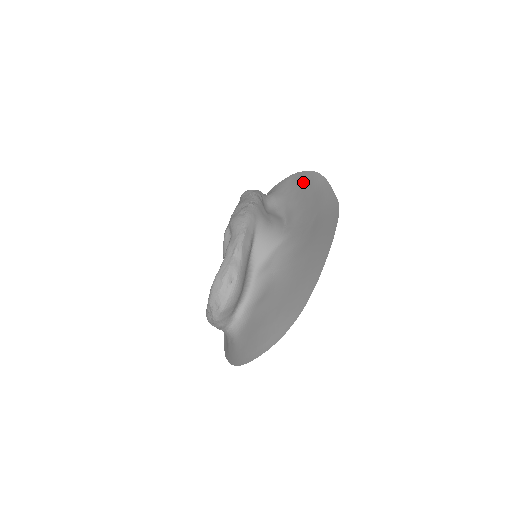
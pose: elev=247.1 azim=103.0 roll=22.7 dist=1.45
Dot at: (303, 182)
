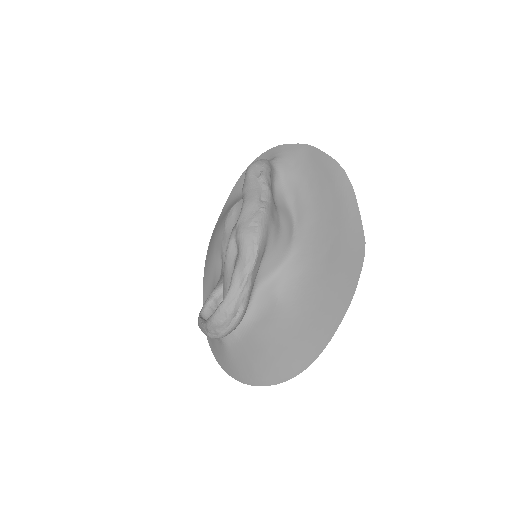
Dot at: (322, 169)
